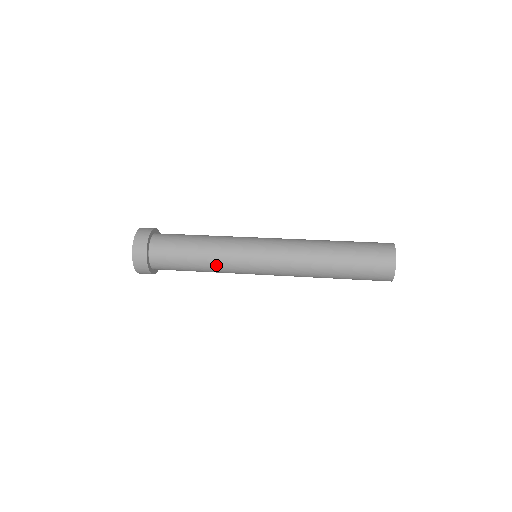
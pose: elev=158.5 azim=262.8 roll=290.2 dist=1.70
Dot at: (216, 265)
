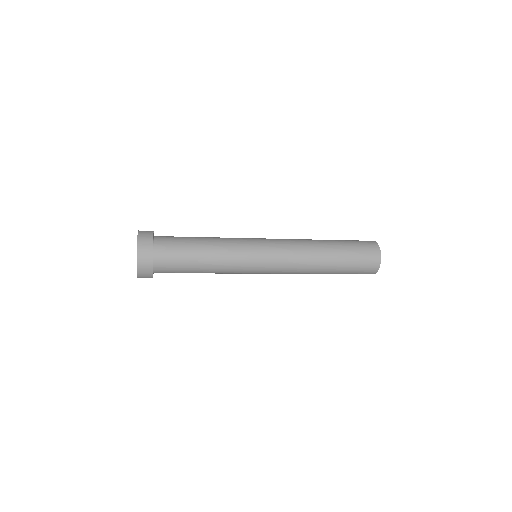
Dot at: (223, 260)
